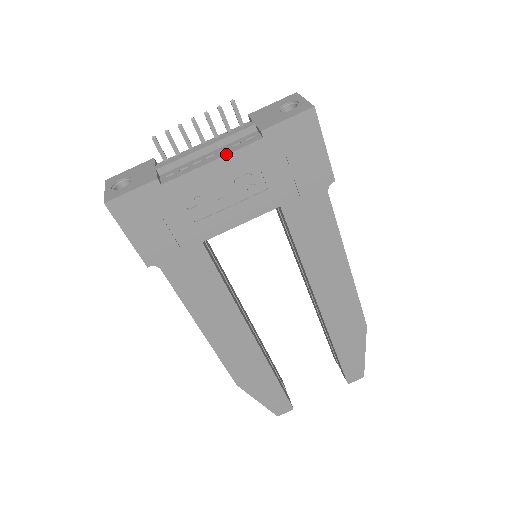
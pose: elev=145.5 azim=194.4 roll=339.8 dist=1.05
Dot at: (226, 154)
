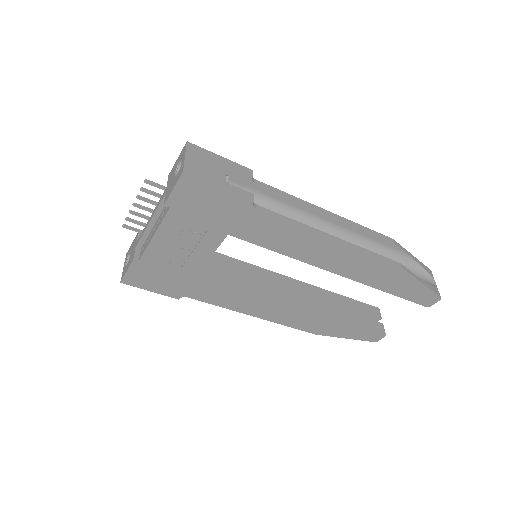
Dot at: (157, 228)
